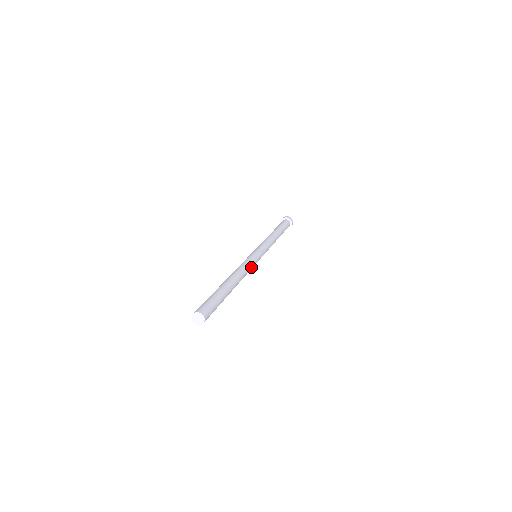
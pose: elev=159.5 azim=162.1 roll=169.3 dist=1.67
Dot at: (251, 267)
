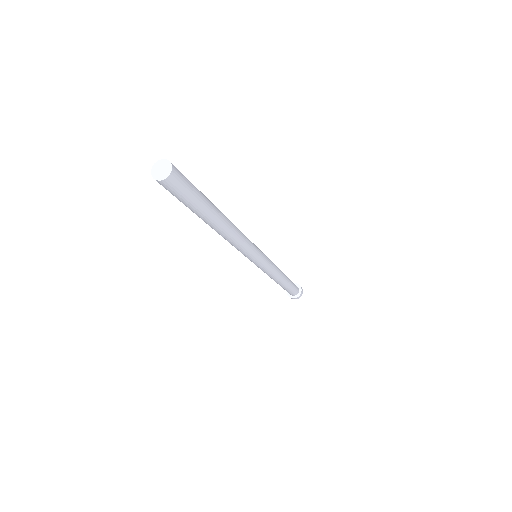
Dot at: (248, 247)
